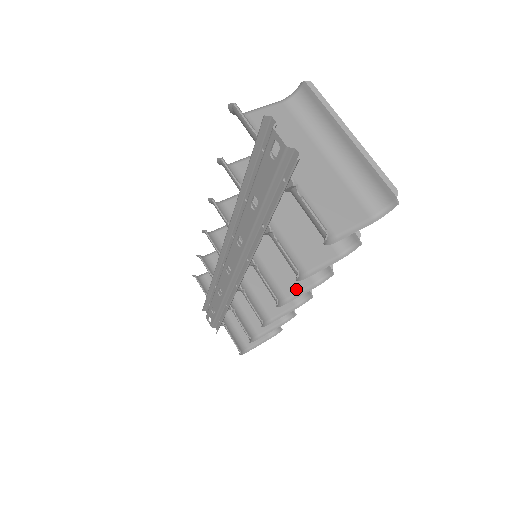
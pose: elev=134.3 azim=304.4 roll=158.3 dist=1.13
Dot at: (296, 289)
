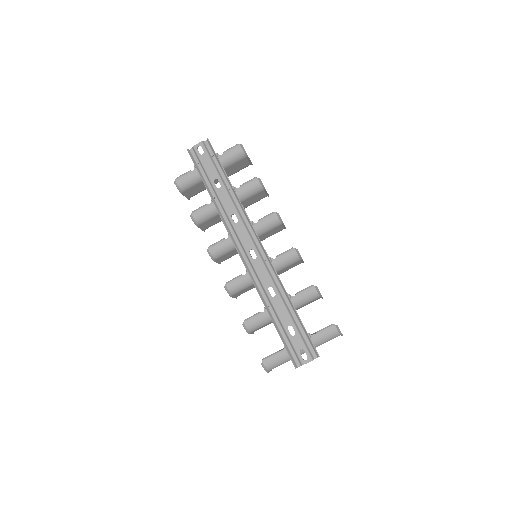
Dot at: (280, 227)
